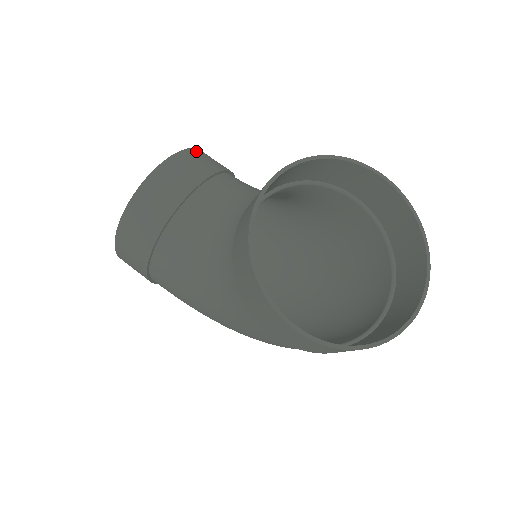
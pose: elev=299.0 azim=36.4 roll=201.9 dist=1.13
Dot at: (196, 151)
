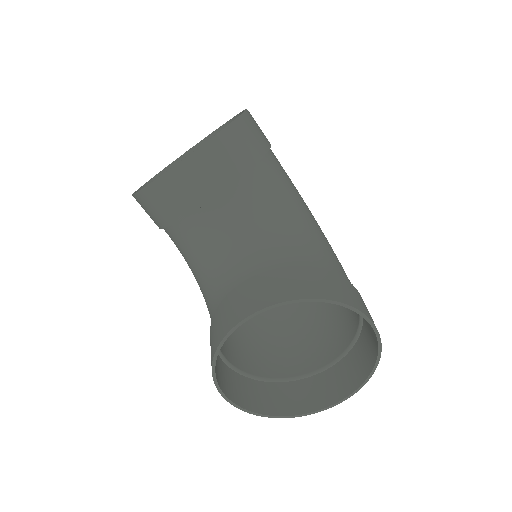
Dot at: (226, 136)
